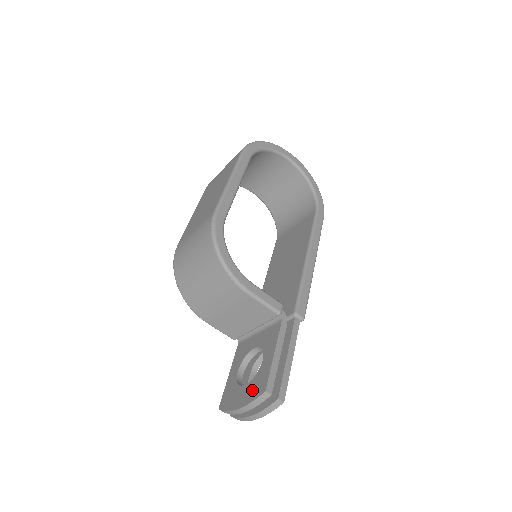
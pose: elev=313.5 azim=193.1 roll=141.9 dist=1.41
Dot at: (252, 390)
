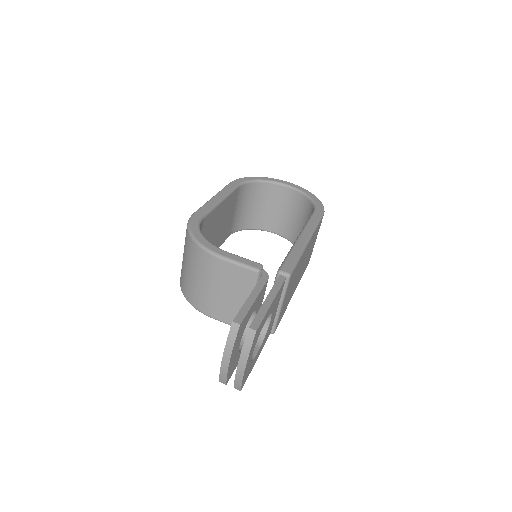
Dot at: occluded
